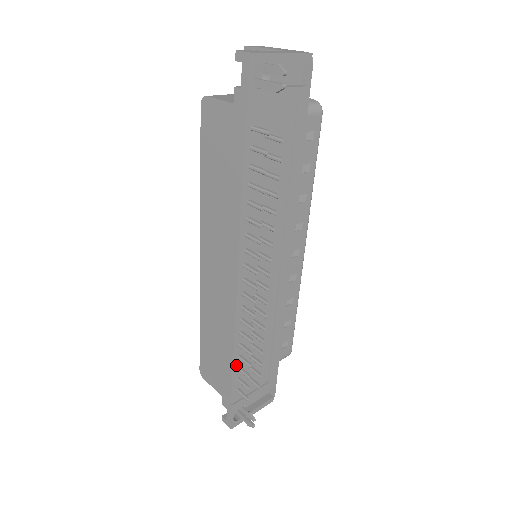
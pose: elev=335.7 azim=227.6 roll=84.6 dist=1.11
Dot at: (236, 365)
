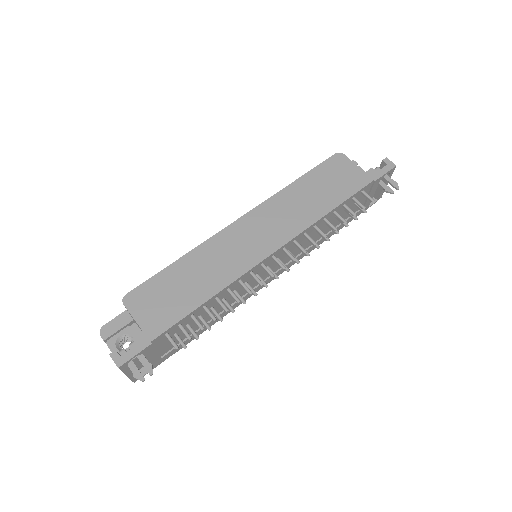
Dot at: (196, 311)
